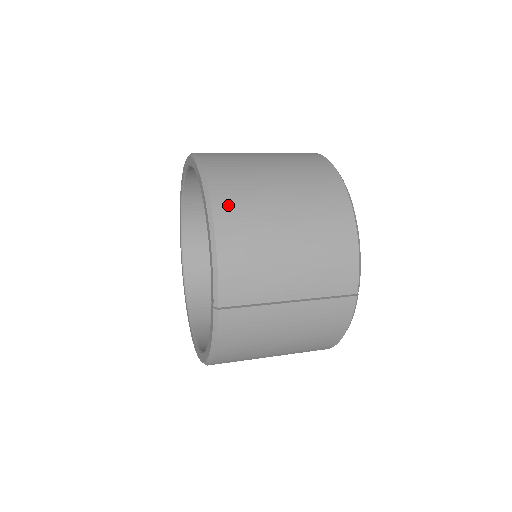
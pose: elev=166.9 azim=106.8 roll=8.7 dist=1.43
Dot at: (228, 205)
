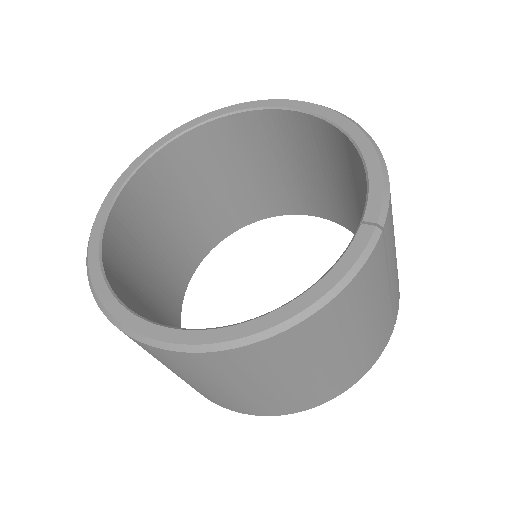
Dot at: occluded
